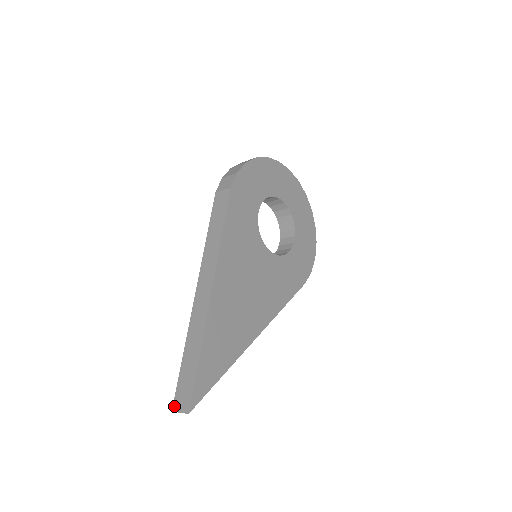
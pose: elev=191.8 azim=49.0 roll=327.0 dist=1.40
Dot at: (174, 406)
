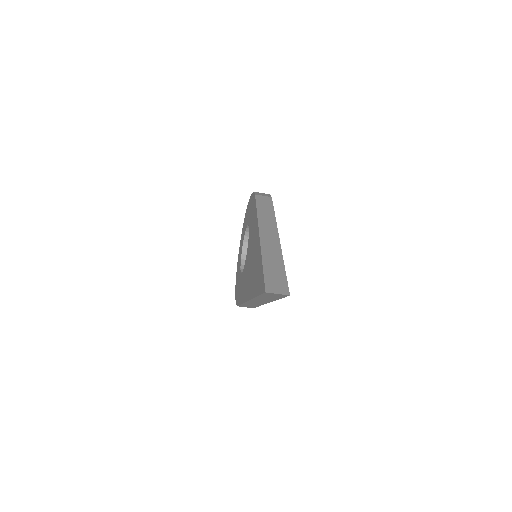
Dot at: (268, 289)
